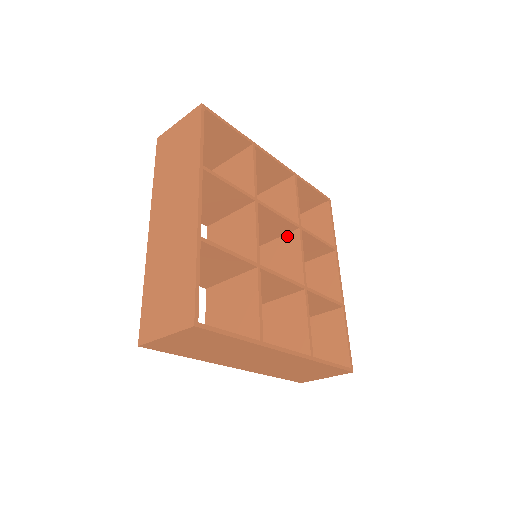
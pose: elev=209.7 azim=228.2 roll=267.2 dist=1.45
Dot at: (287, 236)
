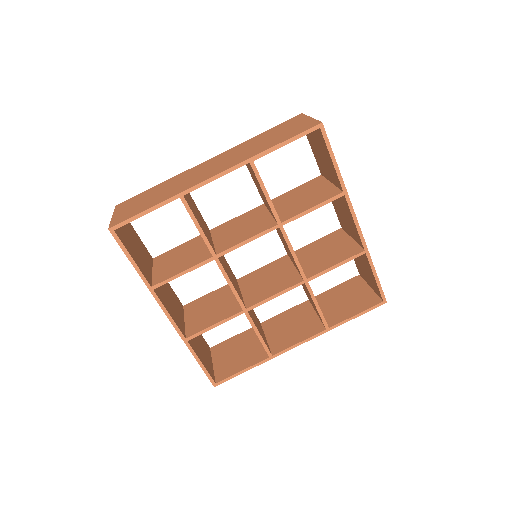
Dot at: occluded
